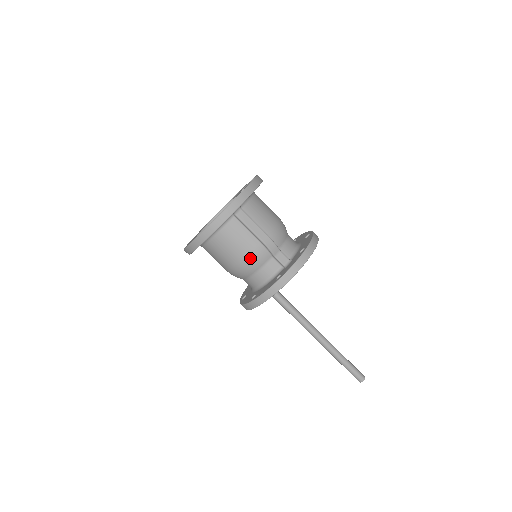
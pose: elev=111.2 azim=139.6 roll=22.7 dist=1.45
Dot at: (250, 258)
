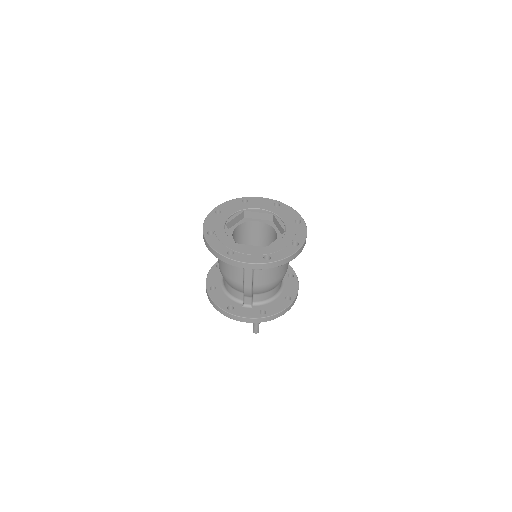
Dot at: (229, 280)
